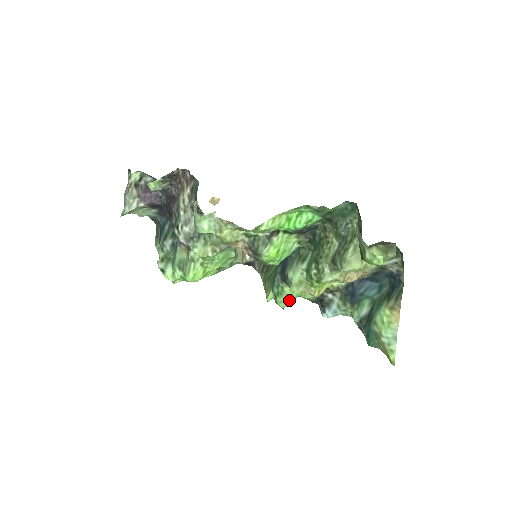
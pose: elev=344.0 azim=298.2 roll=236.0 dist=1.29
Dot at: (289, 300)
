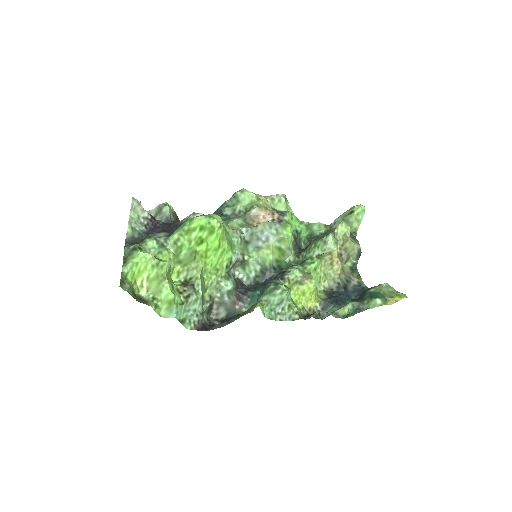
Dot at: occluded
